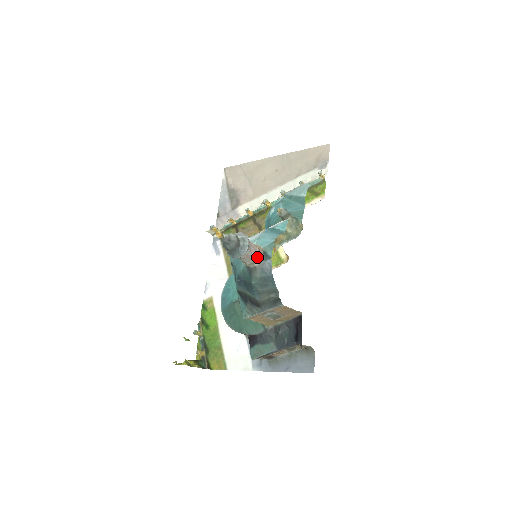
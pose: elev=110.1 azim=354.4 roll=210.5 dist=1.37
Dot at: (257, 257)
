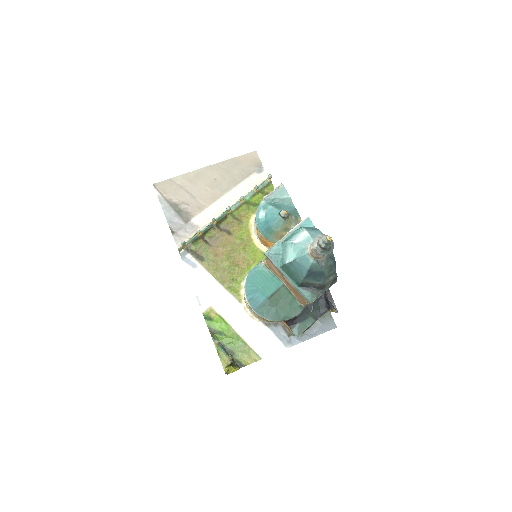
Dot at: occluded
